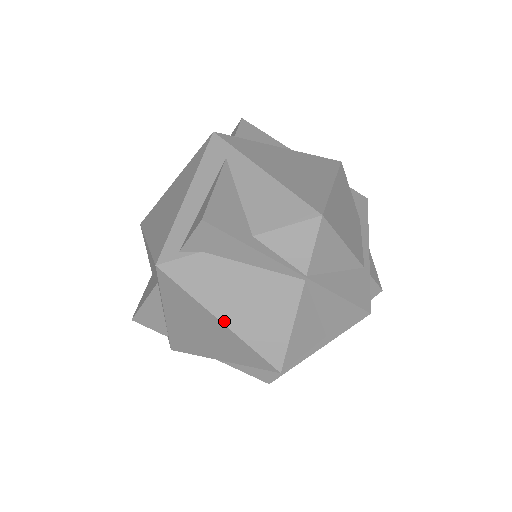
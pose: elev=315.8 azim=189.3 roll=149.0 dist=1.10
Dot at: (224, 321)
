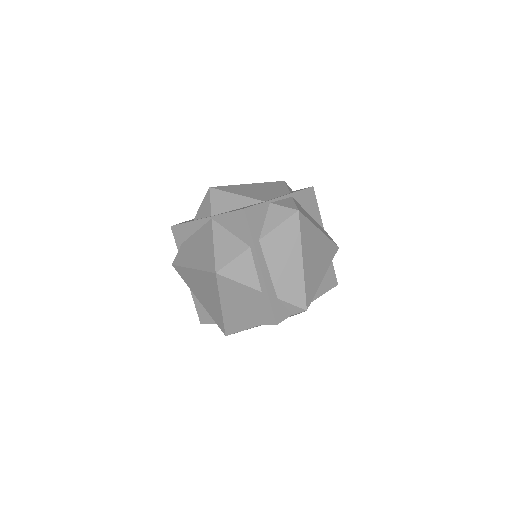
Dot at: (193, 267)
